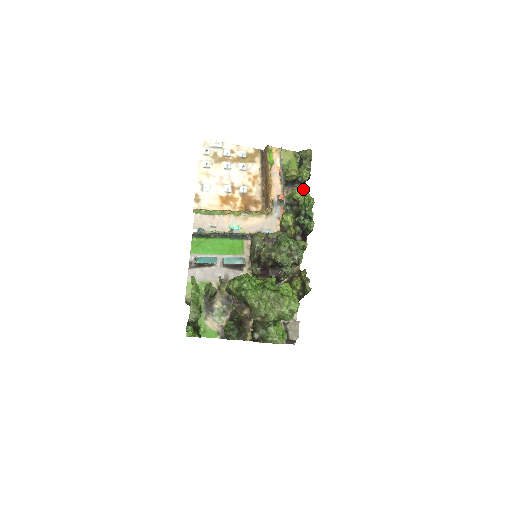
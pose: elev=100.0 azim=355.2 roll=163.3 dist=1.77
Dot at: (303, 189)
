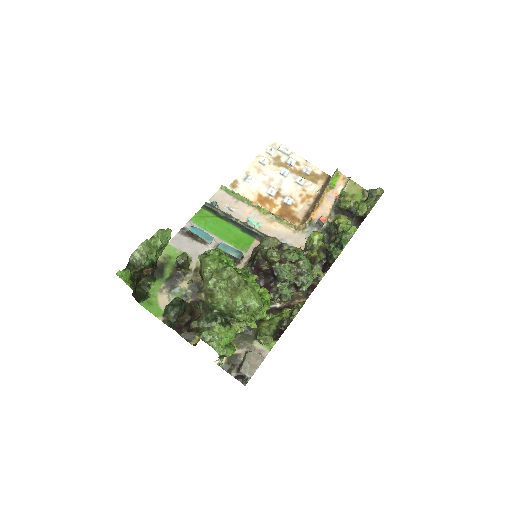
Dot at: occluded
